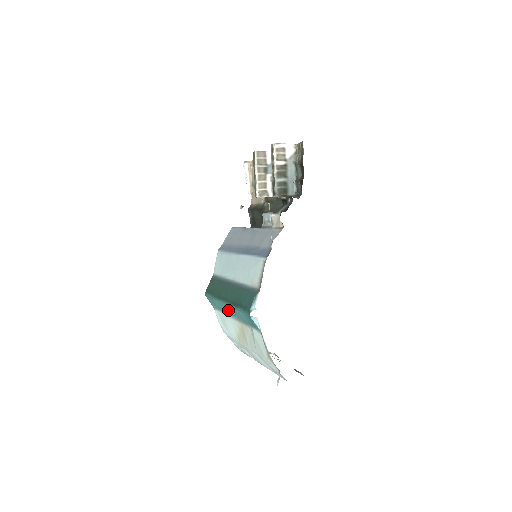
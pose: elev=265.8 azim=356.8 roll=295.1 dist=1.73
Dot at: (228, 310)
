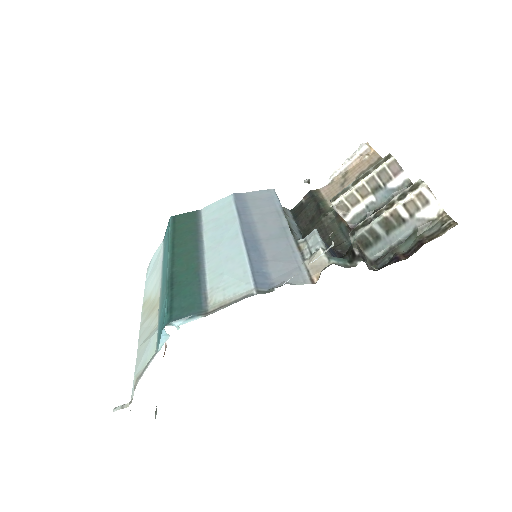
Dot at: occluded
